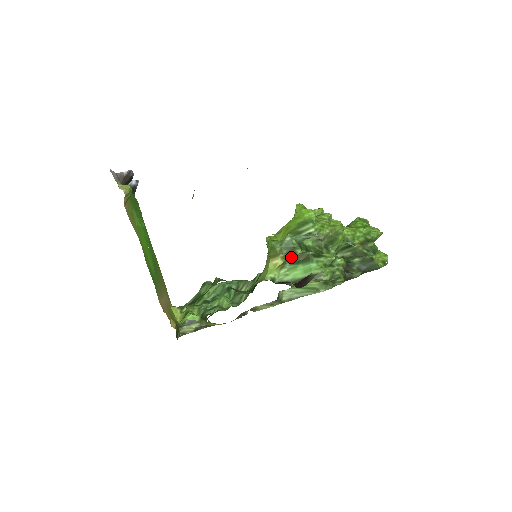
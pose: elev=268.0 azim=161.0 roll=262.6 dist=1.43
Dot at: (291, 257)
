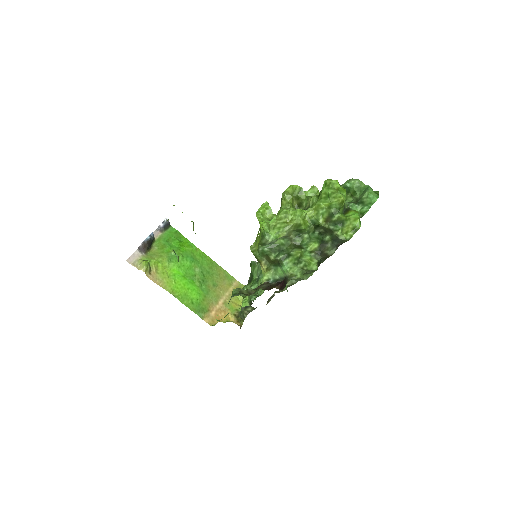
Dot at: (270, 262)
